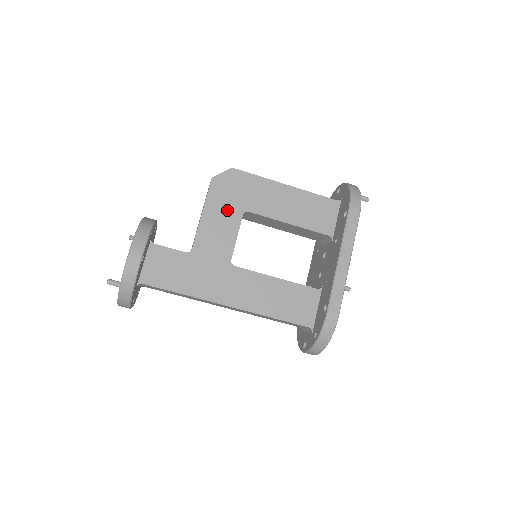
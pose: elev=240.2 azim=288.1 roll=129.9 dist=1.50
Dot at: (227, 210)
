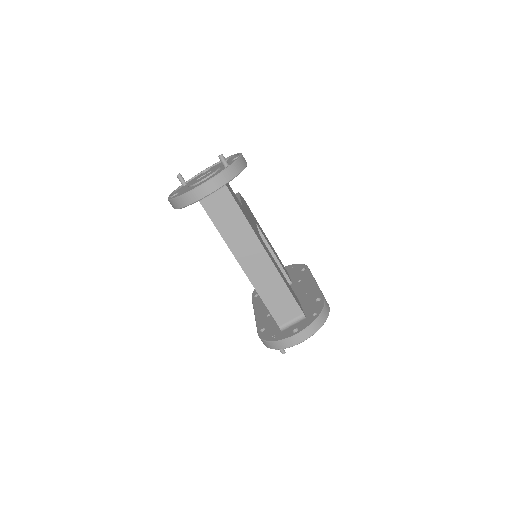
Dot at: (249, 212)
